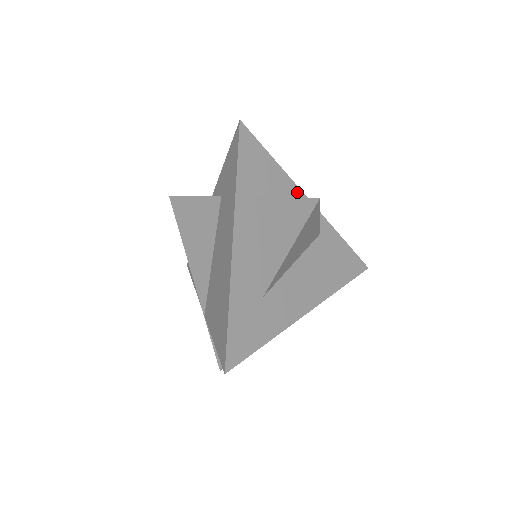
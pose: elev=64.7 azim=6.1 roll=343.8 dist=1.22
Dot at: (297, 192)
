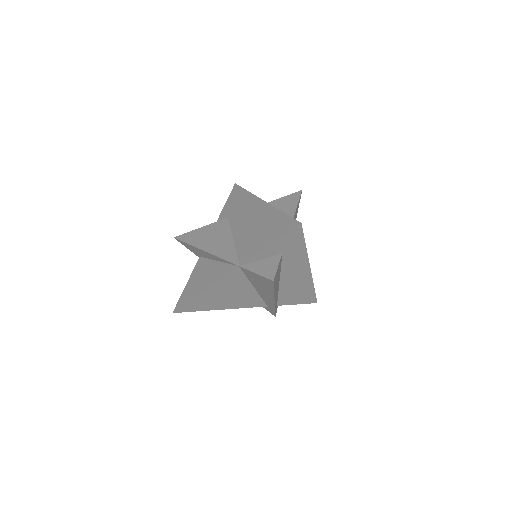
Dot at: occluded
